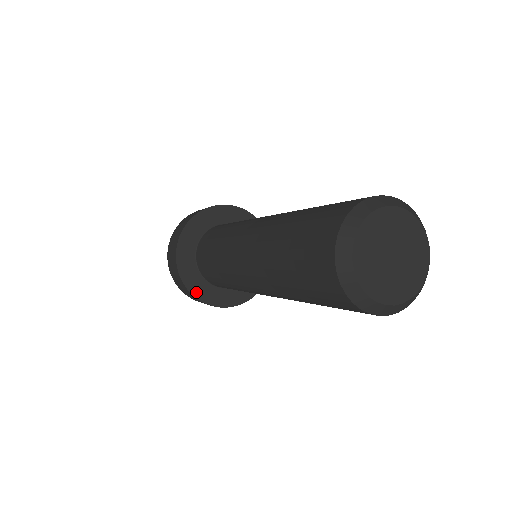
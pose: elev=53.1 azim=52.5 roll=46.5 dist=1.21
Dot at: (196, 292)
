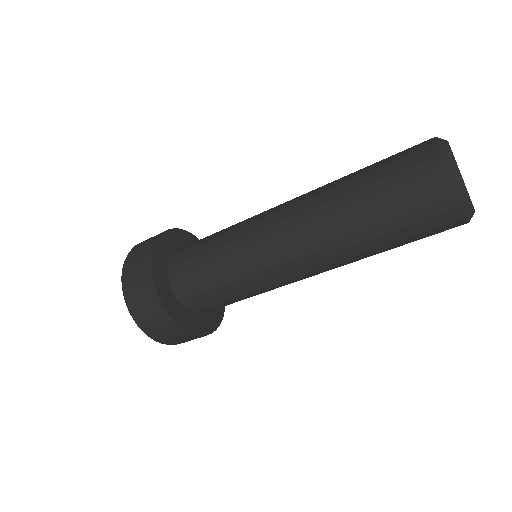
Dot at: (156, 271)
